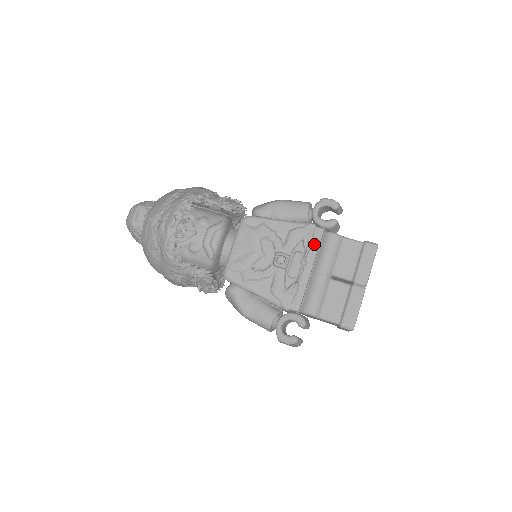
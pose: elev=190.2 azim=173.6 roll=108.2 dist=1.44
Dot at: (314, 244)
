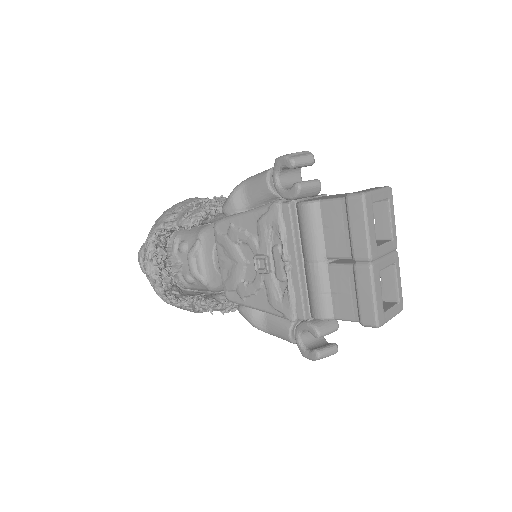
Dot at: (287, 229)
